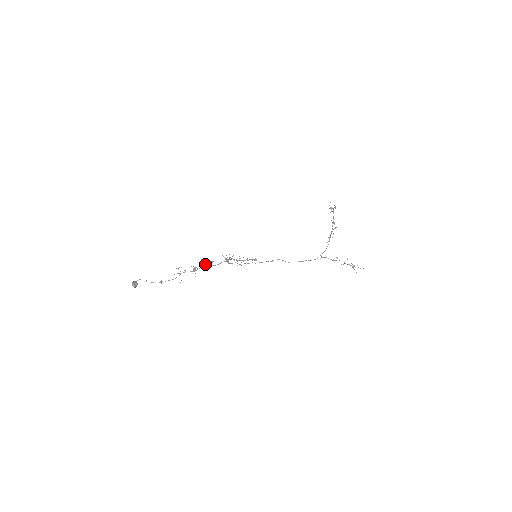
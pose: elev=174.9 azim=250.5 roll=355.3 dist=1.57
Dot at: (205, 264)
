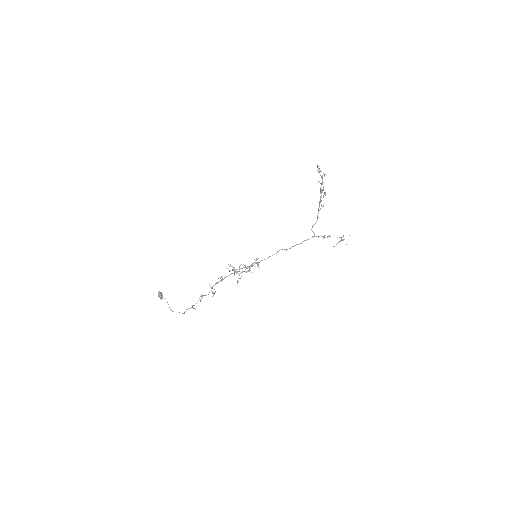
Dot at: (218, 282)
